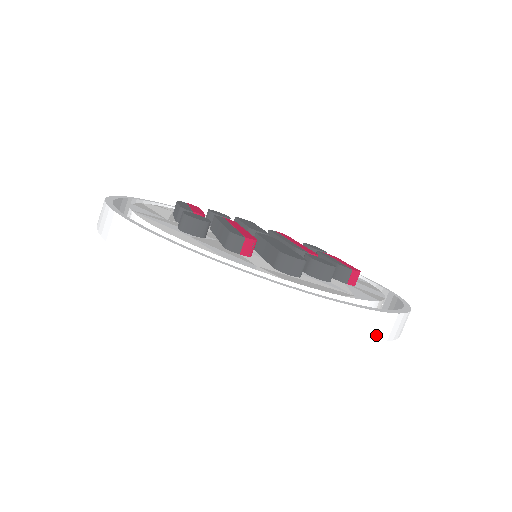
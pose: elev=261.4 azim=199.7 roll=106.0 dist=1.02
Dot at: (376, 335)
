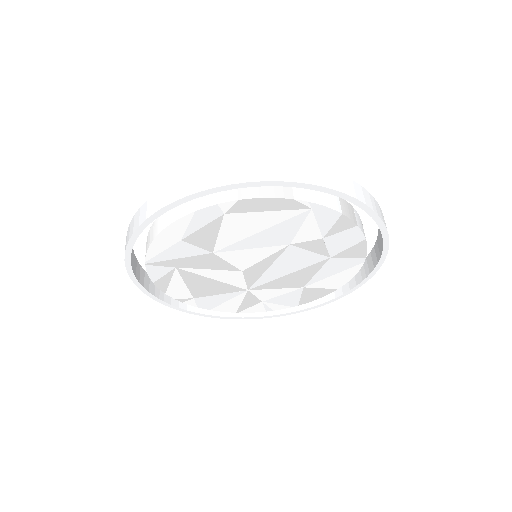
Dot at: (327, 184)
